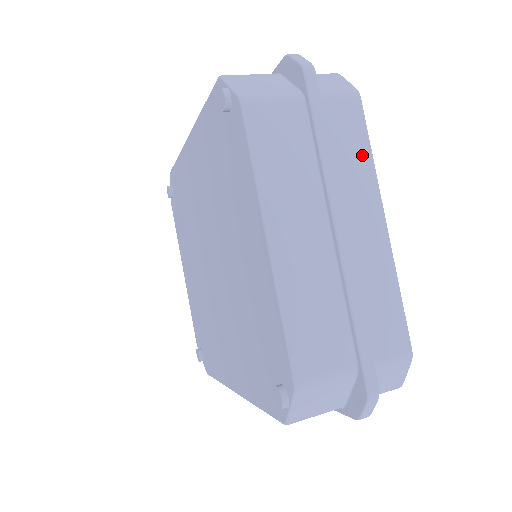
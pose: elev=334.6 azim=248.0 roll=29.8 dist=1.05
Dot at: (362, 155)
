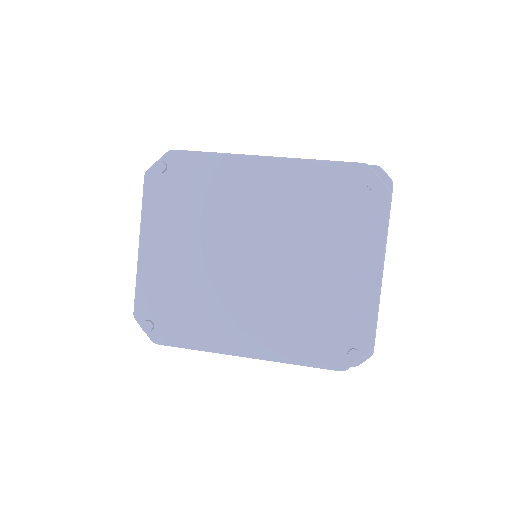
Dot at: occluded
